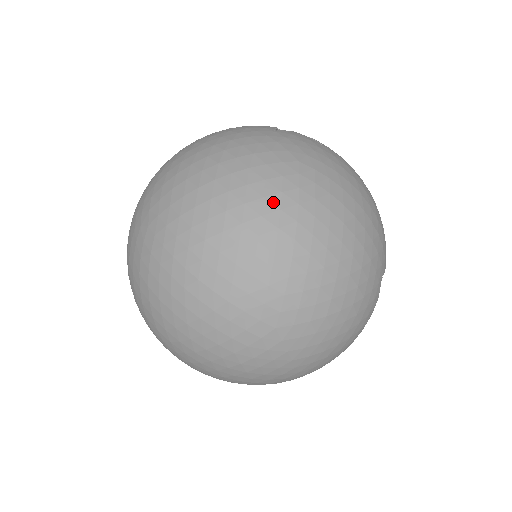
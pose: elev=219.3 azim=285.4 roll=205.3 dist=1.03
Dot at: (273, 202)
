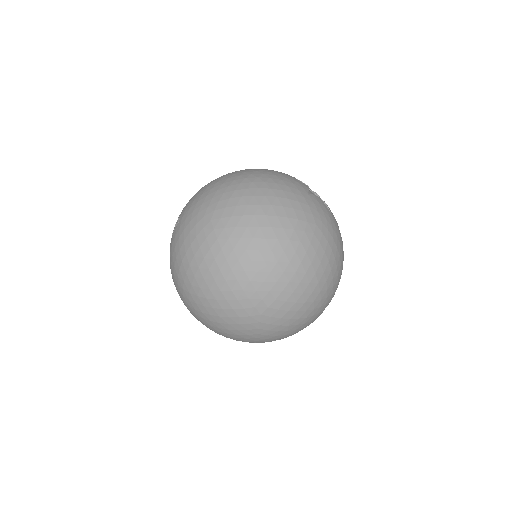
Dot at: (293, 245)
